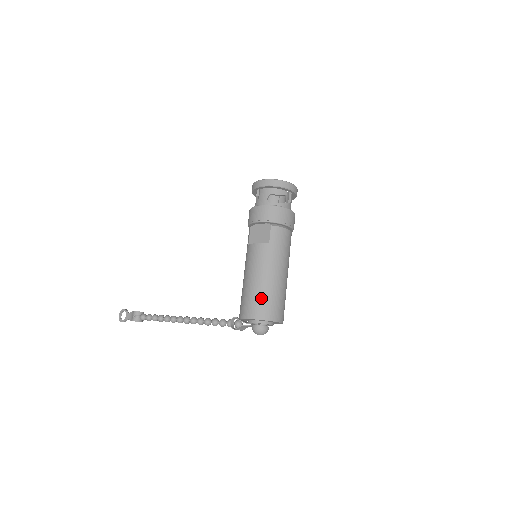
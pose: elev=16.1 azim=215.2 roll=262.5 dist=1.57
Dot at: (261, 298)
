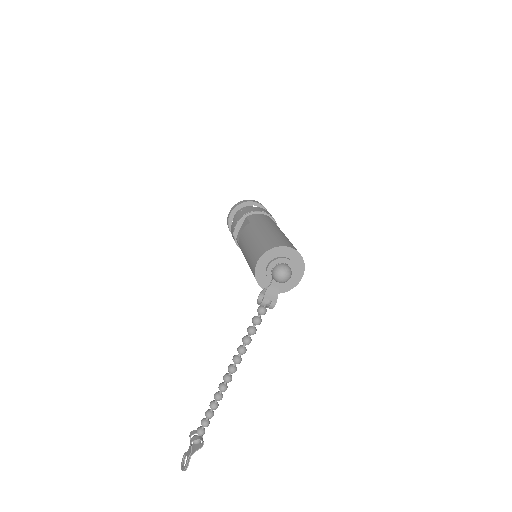
Dot at: (260, 243)
